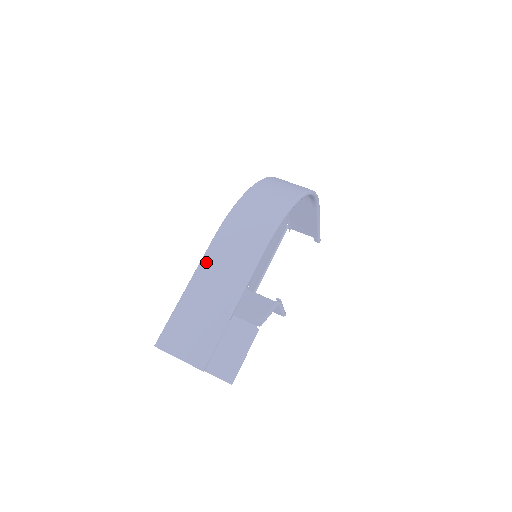
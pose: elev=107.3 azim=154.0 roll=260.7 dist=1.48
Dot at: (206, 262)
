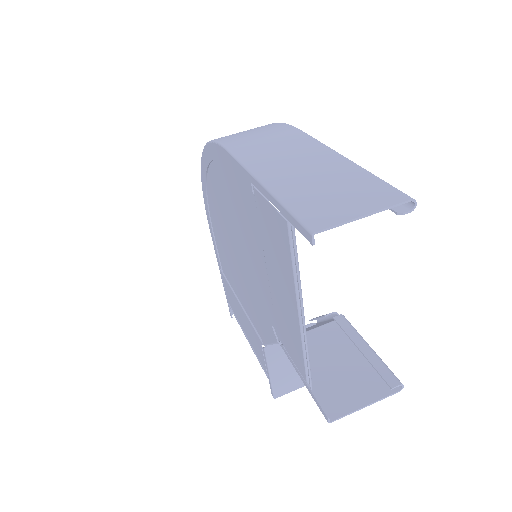
Dot at: (249, 159)
